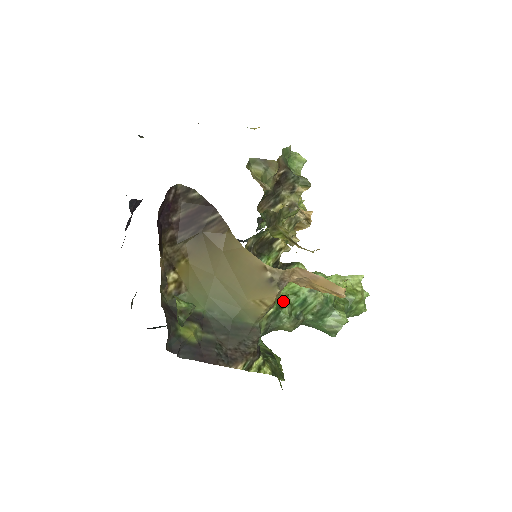
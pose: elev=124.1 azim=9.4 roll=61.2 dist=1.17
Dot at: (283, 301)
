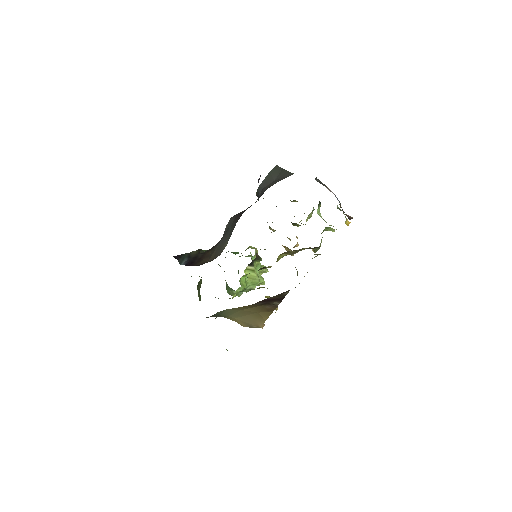
Dot at: occluded
